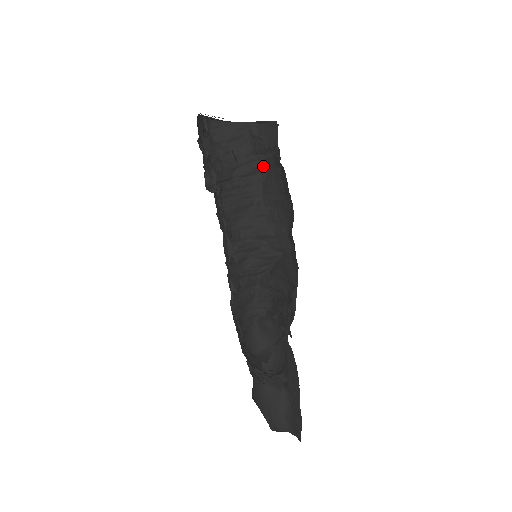
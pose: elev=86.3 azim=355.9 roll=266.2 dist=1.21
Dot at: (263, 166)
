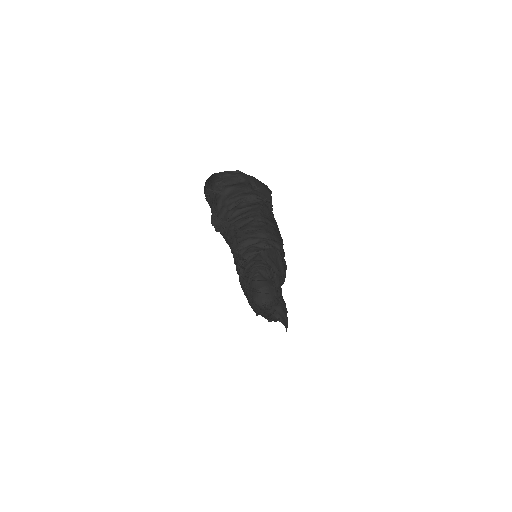
Dot at: (260, 202)
